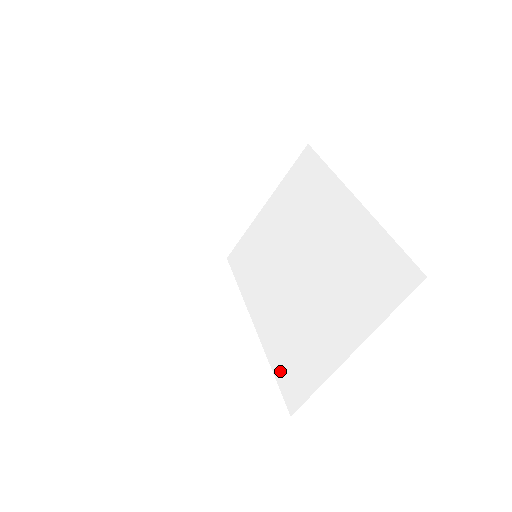
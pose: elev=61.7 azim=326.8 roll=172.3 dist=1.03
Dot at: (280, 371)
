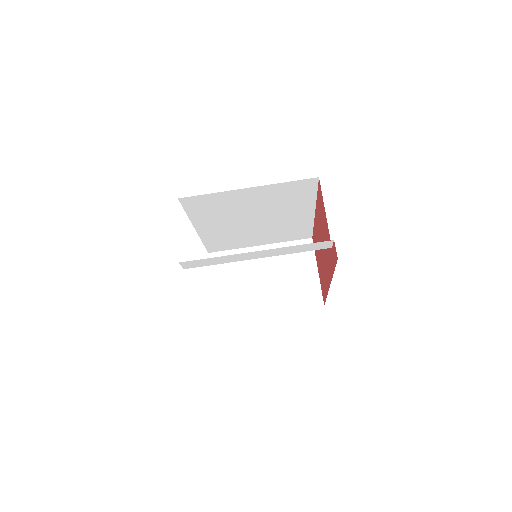
Dot at: occluded
